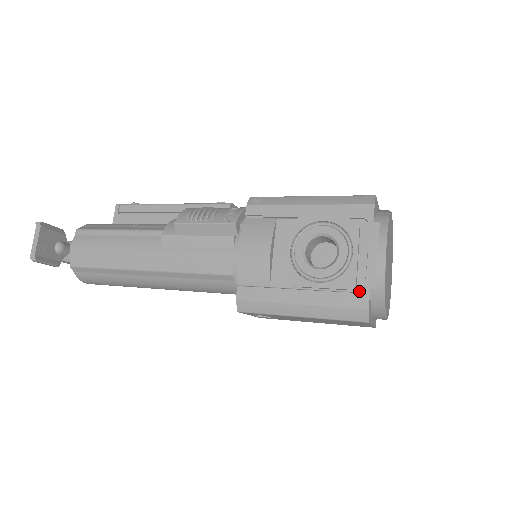
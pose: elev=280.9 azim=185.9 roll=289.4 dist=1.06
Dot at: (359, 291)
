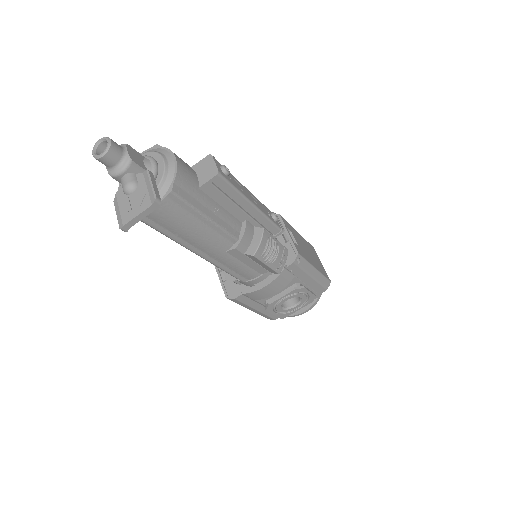
Dot at: occluded
